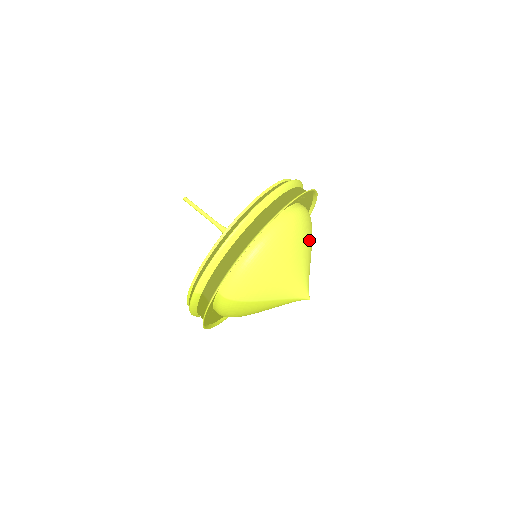
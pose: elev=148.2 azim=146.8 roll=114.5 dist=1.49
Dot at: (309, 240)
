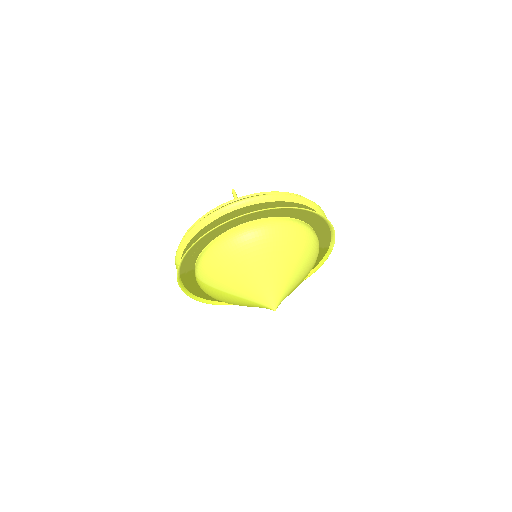
Dot at: (288, 255)
